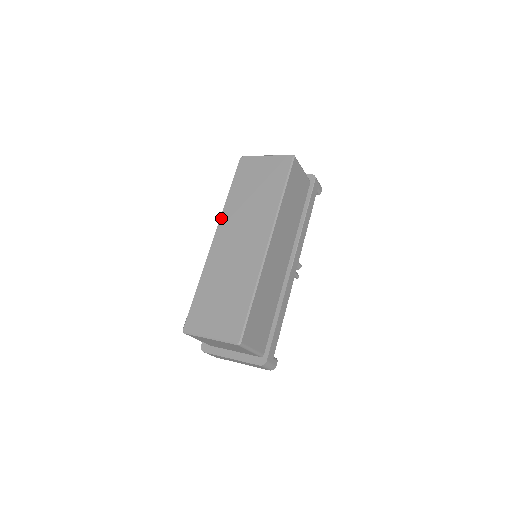
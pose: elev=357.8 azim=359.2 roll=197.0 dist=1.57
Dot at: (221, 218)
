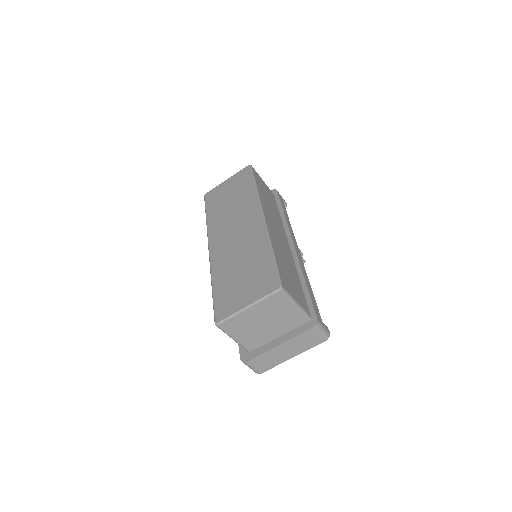
Dot at: (208, 233)
